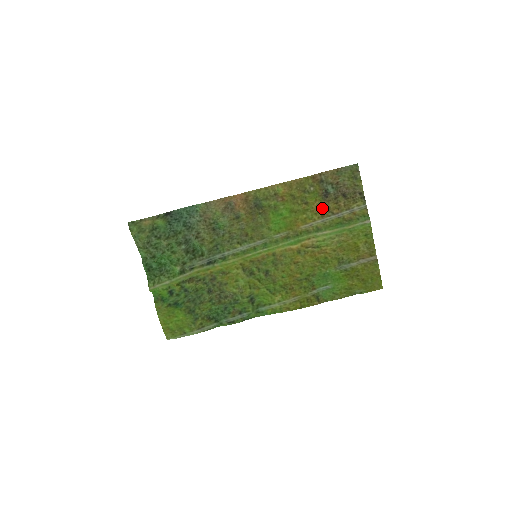
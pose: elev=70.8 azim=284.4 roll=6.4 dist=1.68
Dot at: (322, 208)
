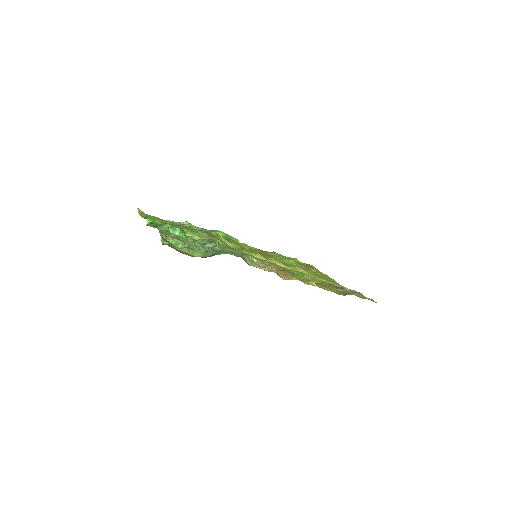
Dot at: (328, 285)
